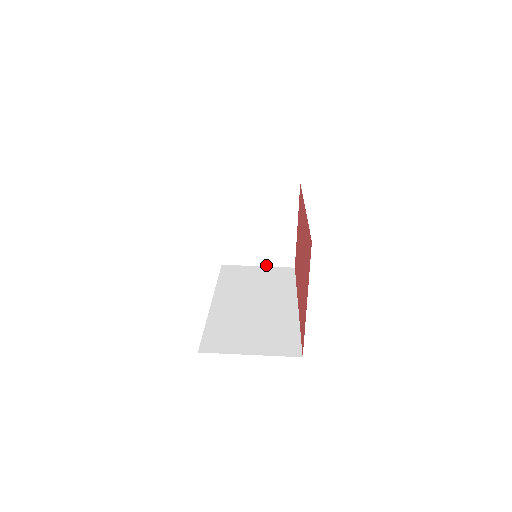
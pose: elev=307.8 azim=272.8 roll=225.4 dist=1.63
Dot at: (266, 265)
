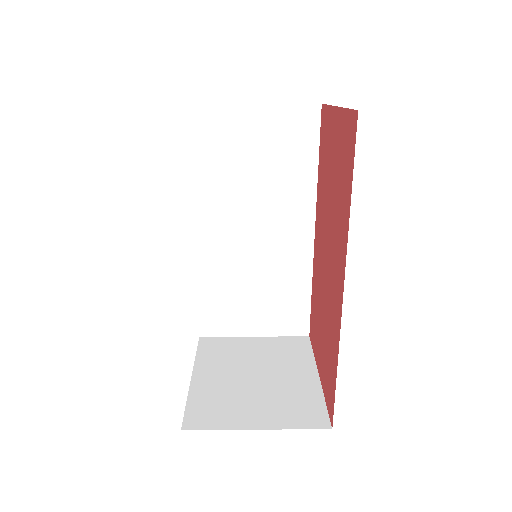
Dot at: (273, 428)
